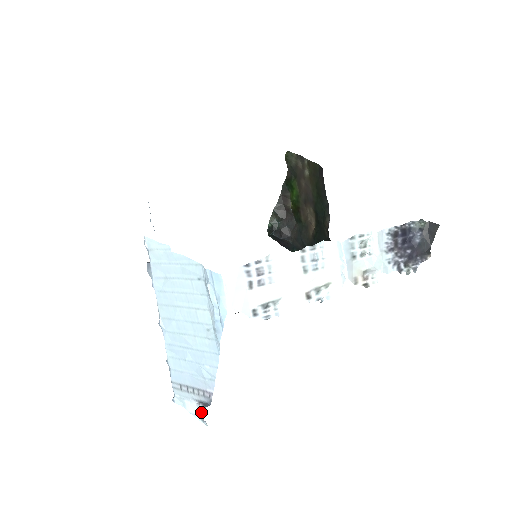
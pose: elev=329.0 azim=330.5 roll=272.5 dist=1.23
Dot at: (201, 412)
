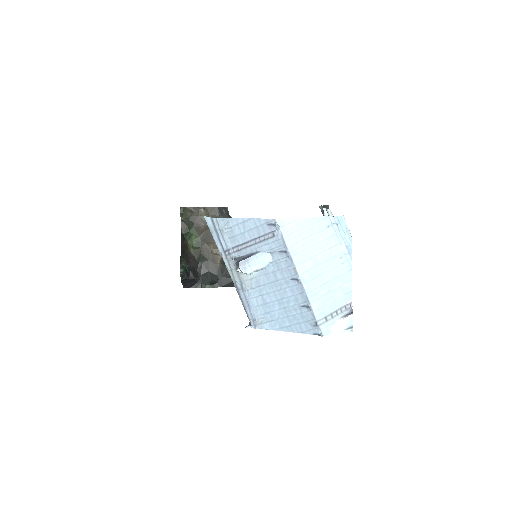
Dot at: (349, 321)
